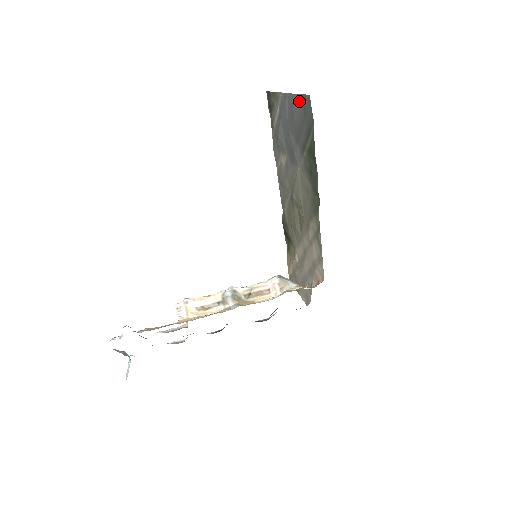
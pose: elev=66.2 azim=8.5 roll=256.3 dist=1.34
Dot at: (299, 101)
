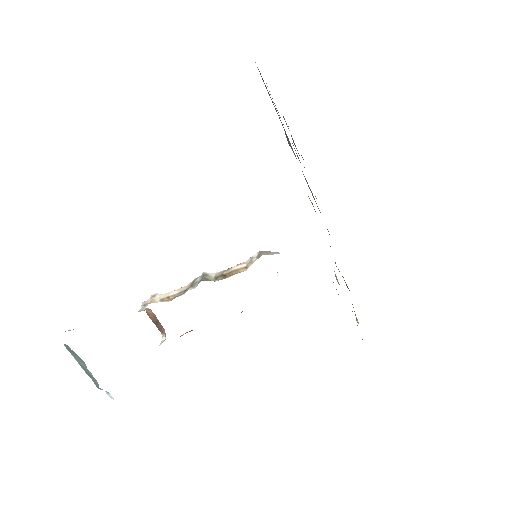
Dot at: (266, 83)
